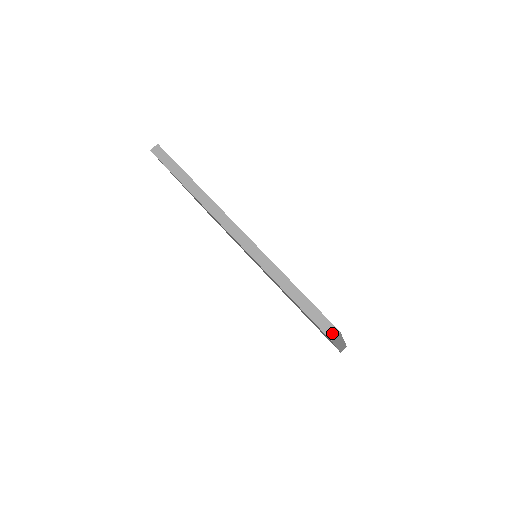
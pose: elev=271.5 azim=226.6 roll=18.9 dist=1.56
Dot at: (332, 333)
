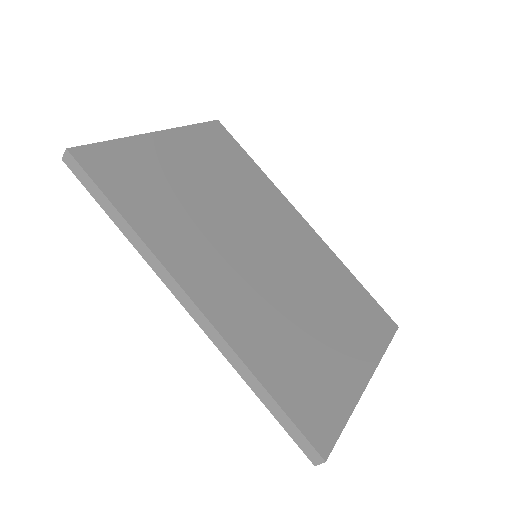
Dot at: (315, 459)
